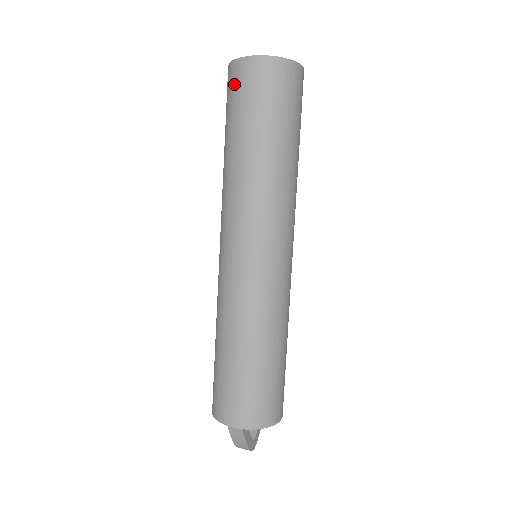
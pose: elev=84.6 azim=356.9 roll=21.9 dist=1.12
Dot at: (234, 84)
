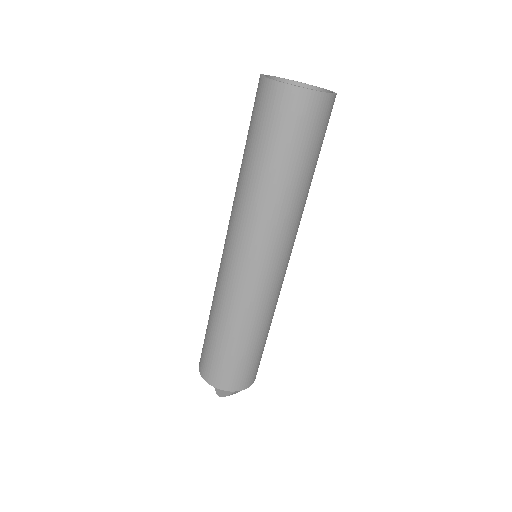
Dot at: (300, 115)
